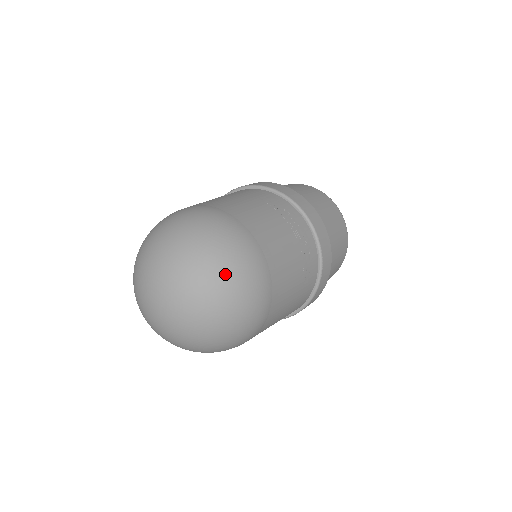
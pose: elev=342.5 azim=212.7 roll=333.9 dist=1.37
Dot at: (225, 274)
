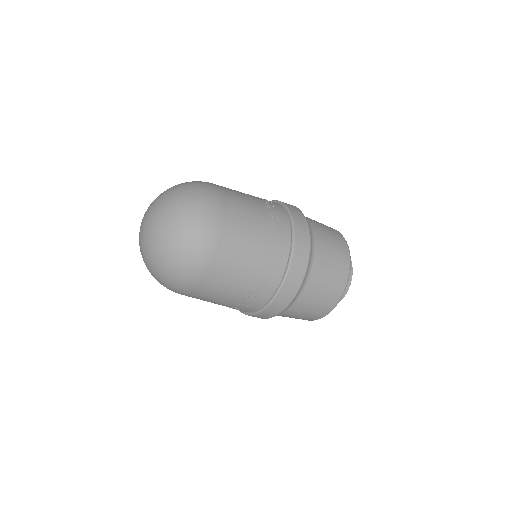
Dot at: (184, 187)
